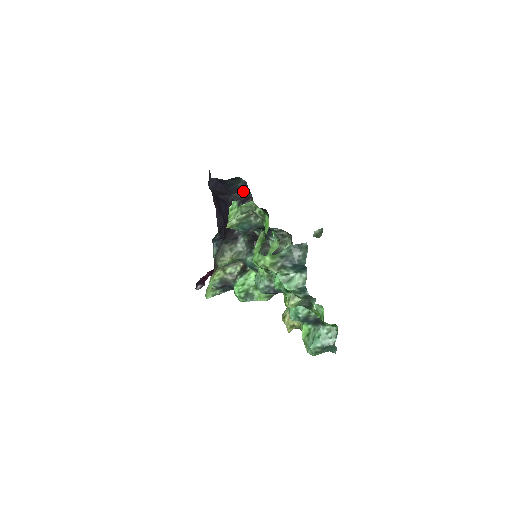
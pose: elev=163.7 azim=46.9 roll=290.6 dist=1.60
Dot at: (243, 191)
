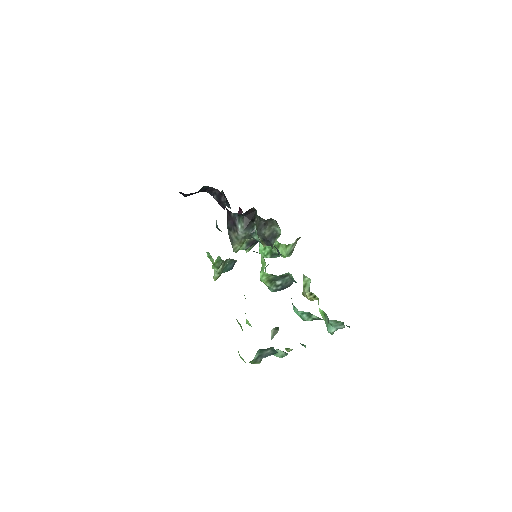
Dot at: (213, 188)
